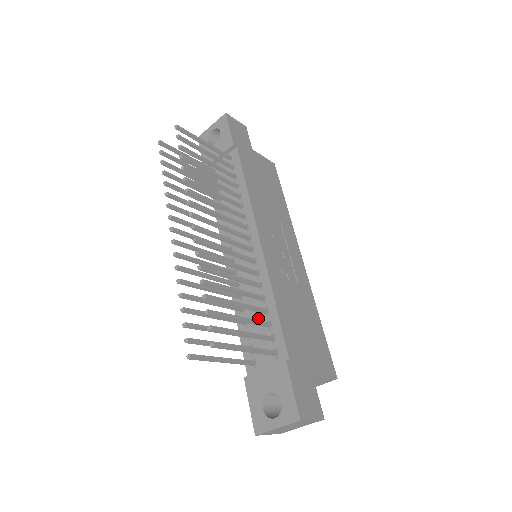
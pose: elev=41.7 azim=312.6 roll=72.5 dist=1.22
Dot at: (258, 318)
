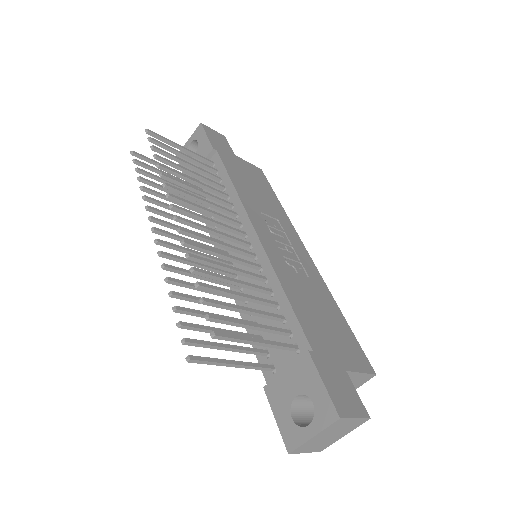
Dot at: occluded
